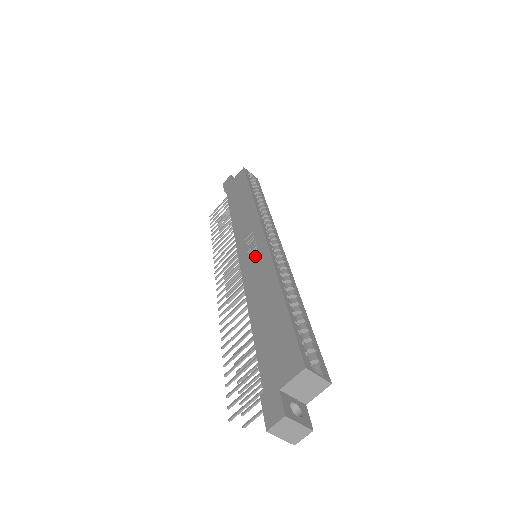
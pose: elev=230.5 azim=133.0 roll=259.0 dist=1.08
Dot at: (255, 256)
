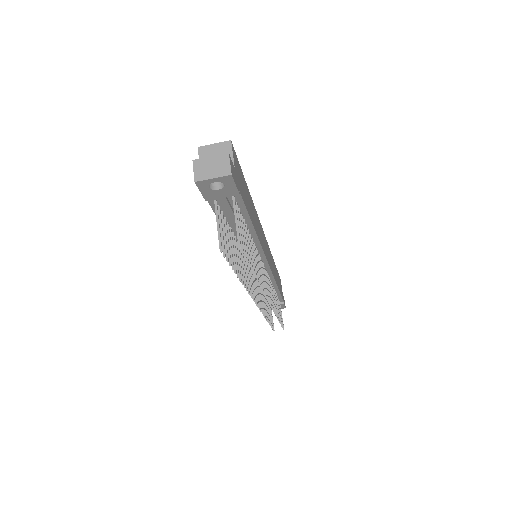
Dot at: occluded
